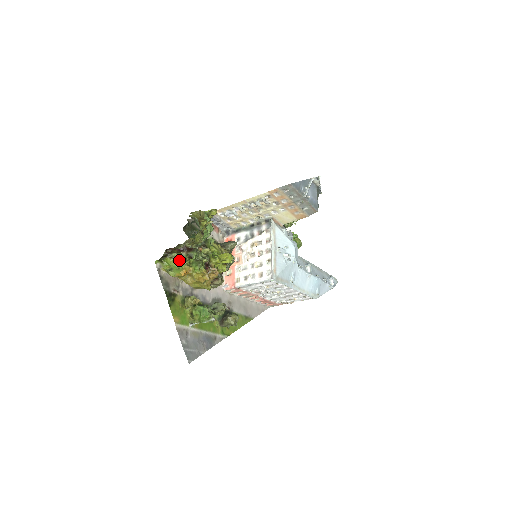
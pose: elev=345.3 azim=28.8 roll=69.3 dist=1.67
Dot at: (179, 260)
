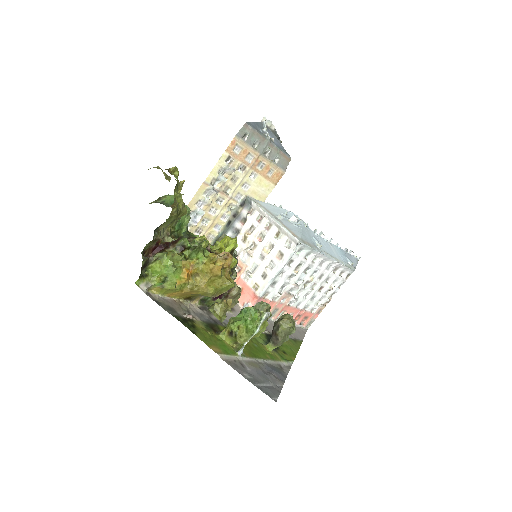
Dot at: (169, 257)
